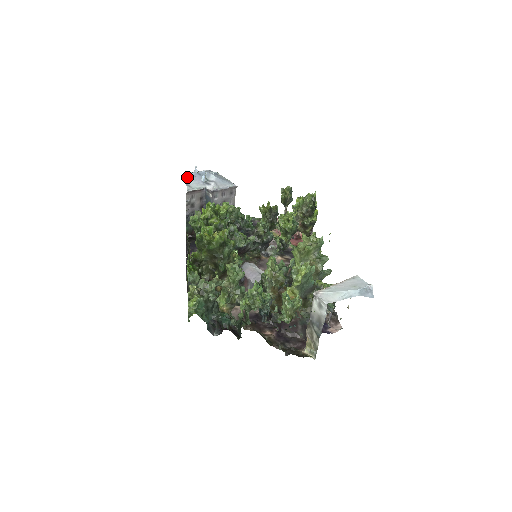
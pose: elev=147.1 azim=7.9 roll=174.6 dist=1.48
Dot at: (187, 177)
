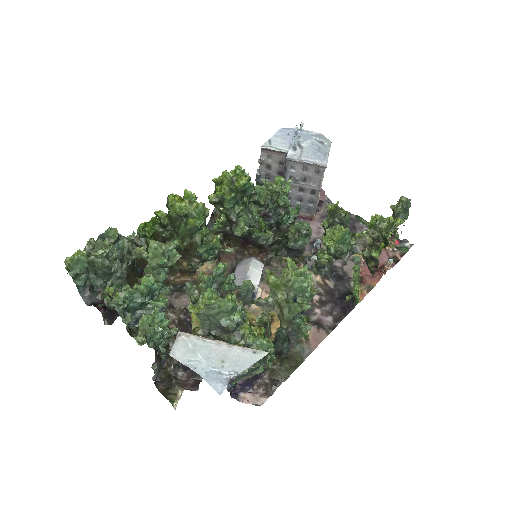
Dot at: (278, 131)
